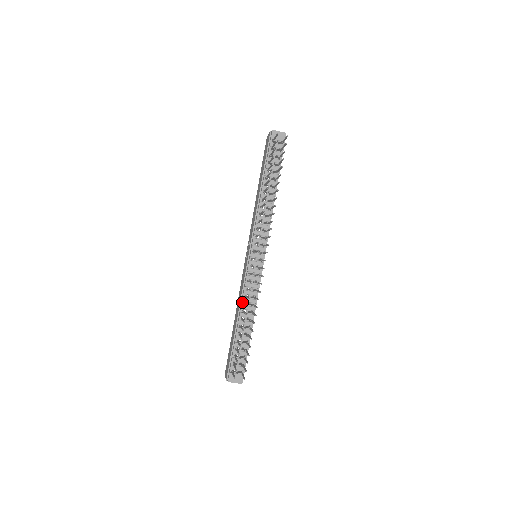
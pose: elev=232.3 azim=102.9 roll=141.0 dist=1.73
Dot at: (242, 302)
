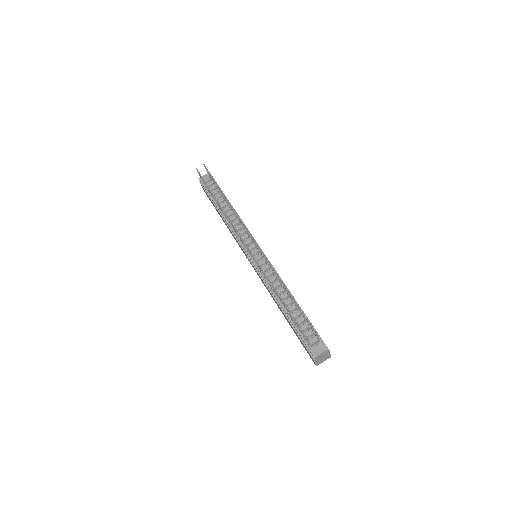
Dot at: (271, 290)
